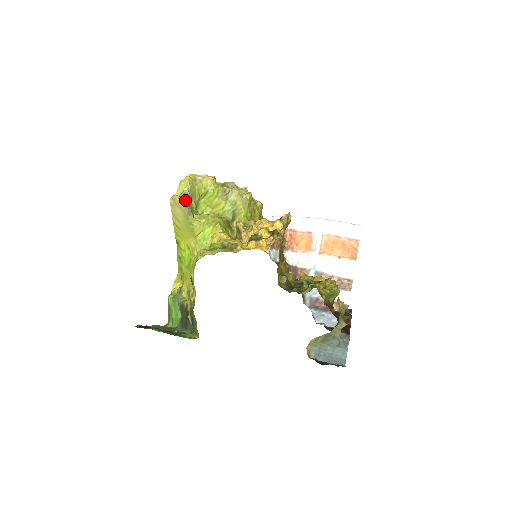
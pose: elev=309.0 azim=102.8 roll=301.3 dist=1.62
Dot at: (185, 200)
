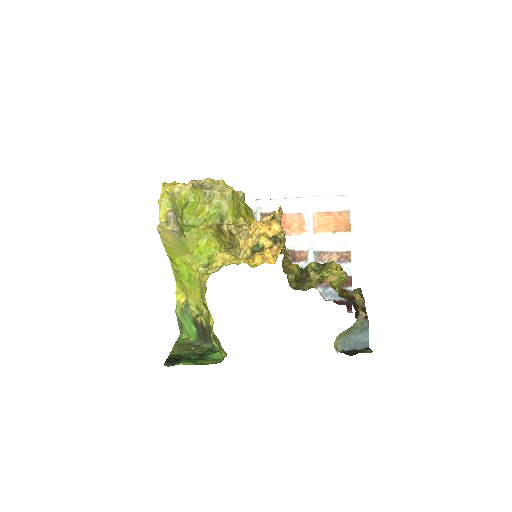
Dot at: (174, 225)
